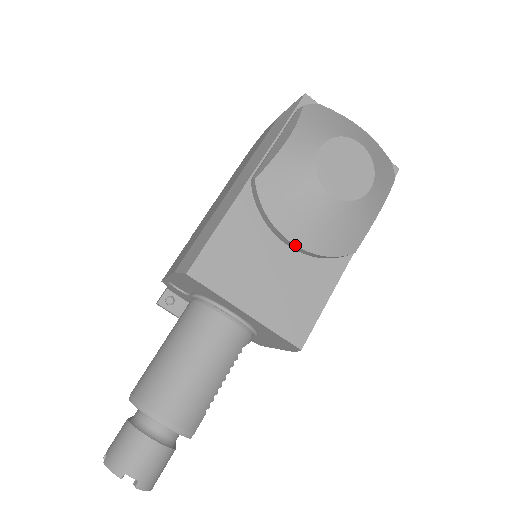
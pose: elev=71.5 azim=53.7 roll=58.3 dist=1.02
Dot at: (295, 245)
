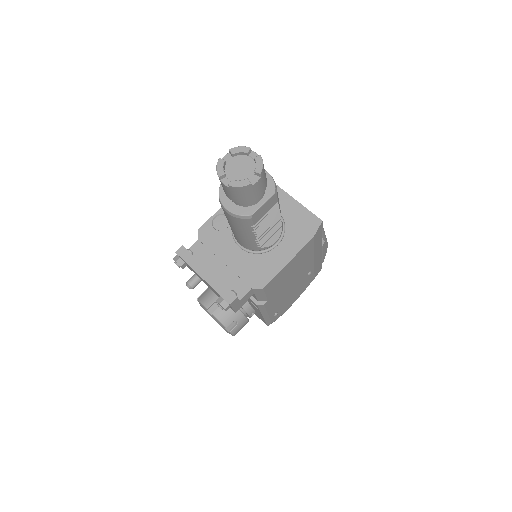
Dot at: occluded
